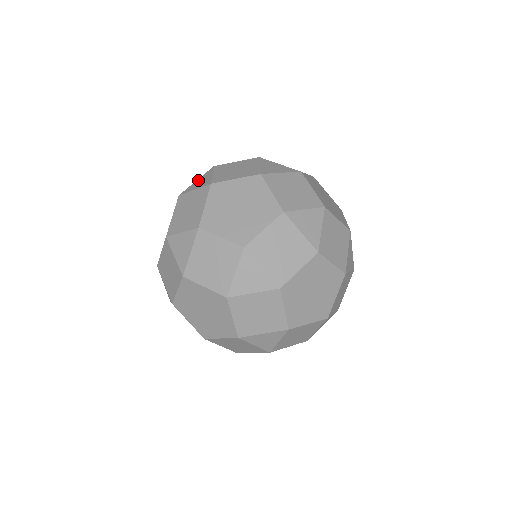
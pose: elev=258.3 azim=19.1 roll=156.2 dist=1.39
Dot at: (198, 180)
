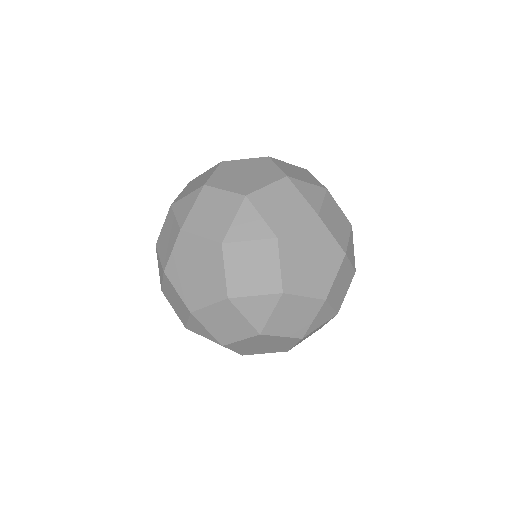
Dot at: (239, 220)
